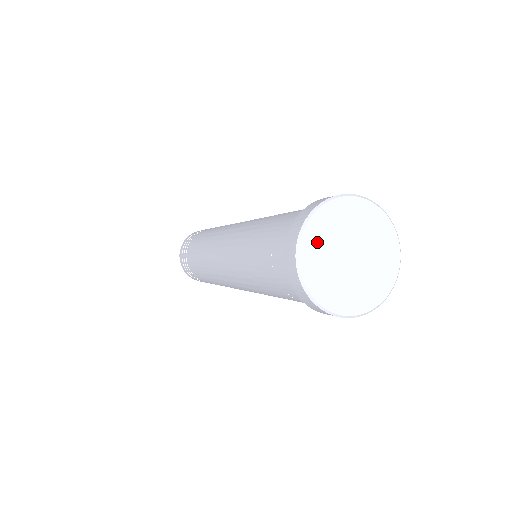
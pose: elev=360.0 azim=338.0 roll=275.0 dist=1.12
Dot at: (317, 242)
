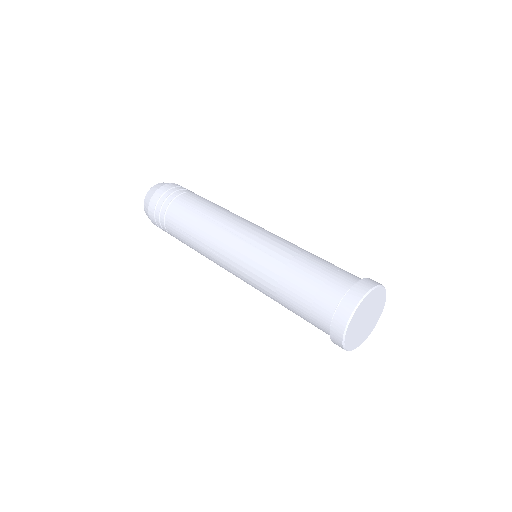
Dot at: (353, 326)
